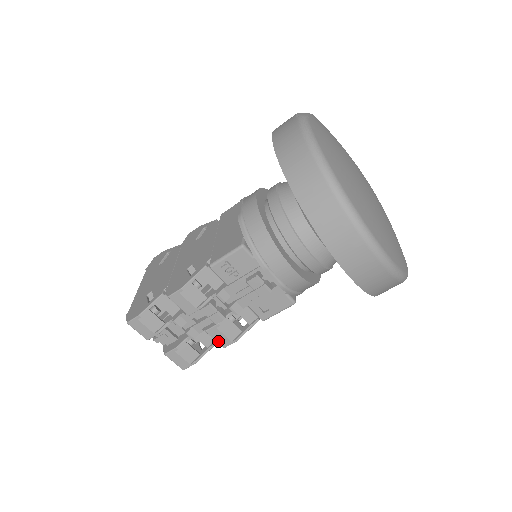
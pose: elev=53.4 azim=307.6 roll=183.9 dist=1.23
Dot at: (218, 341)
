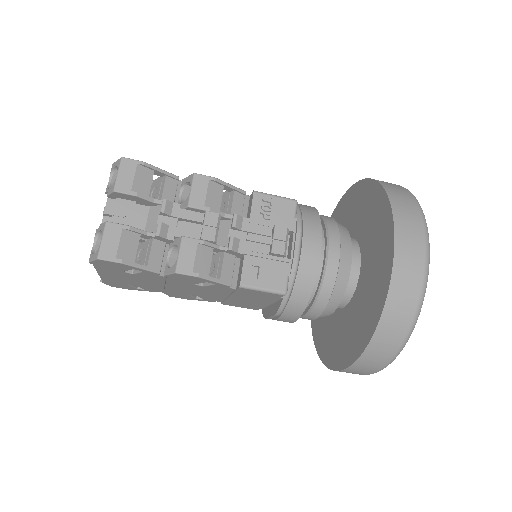
Dot at: (181, 259)
